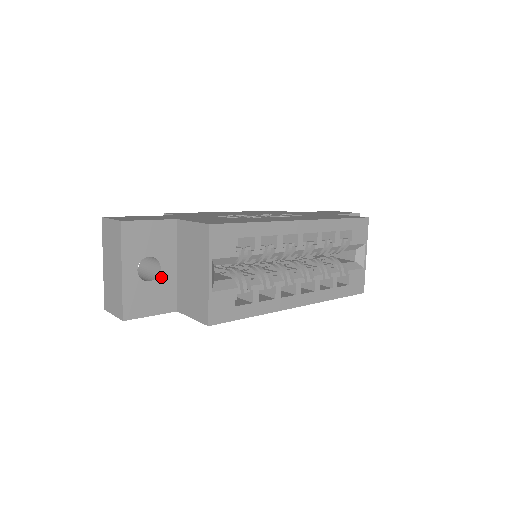
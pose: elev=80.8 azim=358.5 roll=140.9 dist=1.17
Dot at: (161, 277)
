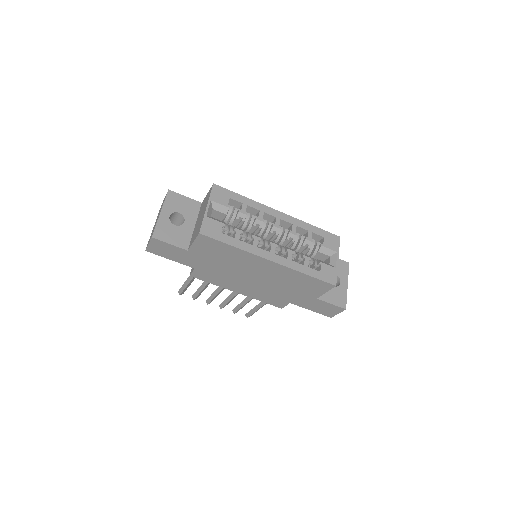
Dot at: (183, 227)
